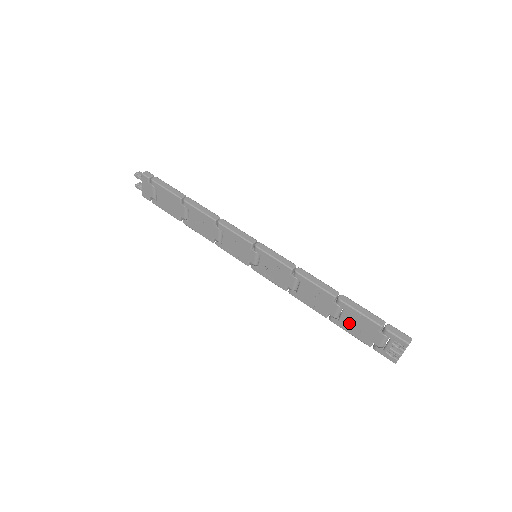
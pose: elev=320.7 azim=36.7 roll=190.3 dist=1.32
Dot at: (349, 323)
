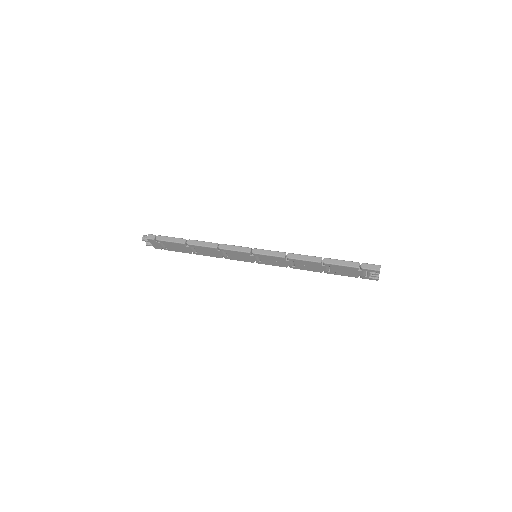
Dot at: (338, 271)
